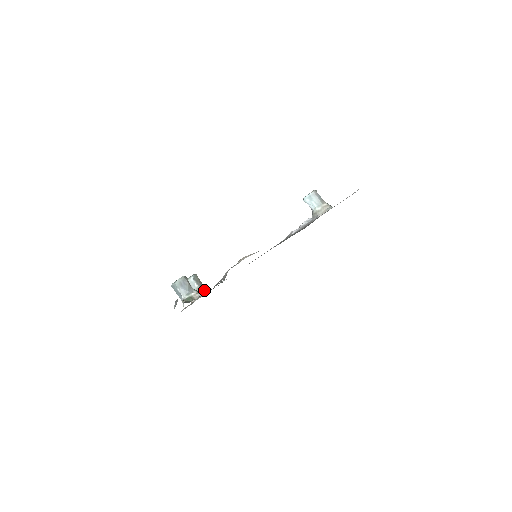
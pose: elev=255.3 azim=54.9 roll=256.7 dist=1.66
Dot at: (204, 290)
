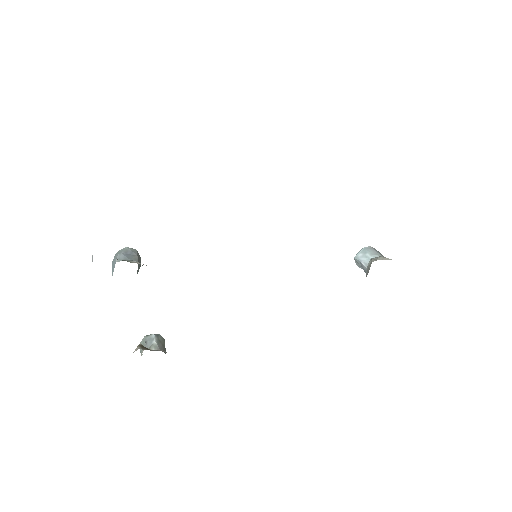
Dot at: (162, 350)
